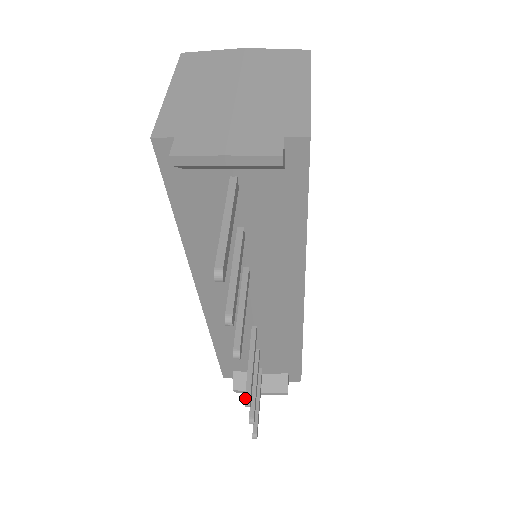
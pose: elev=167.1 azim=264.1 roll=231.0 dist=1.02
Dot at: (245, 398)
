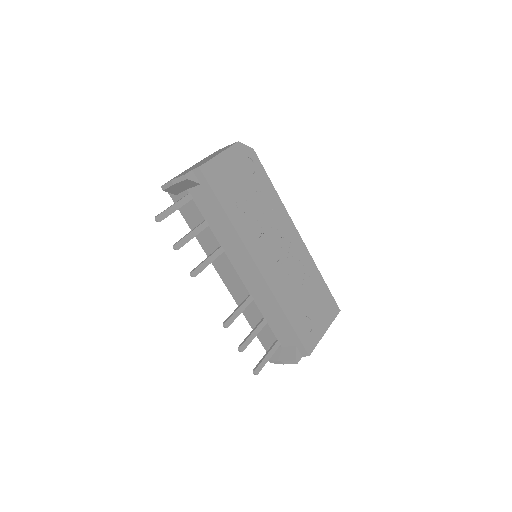
Dot at: (224, 322)
